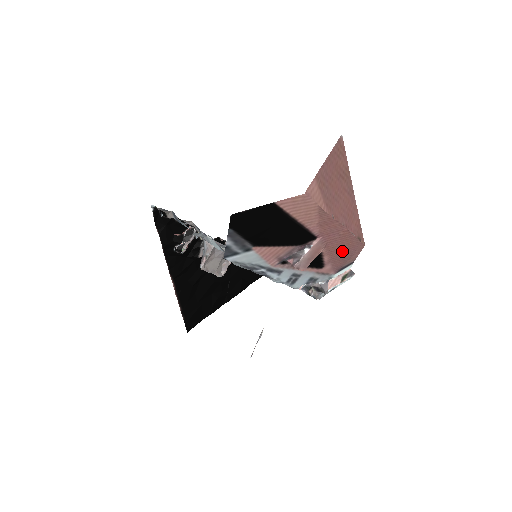
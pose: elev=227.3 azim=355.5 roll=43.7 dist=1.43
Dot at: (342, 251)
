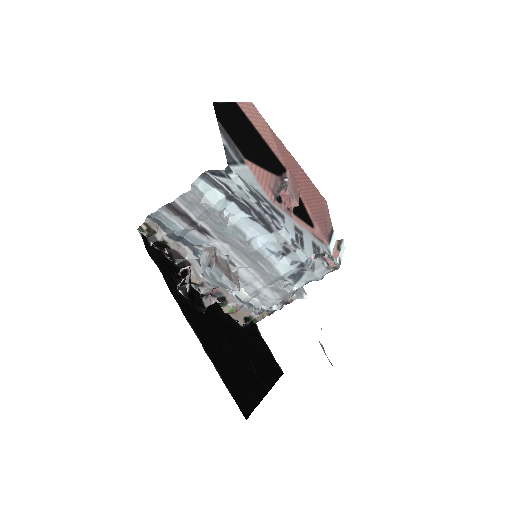
Dot at: (315, 204)
